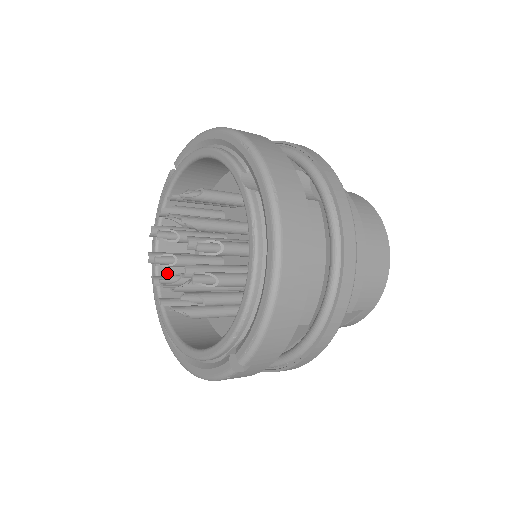
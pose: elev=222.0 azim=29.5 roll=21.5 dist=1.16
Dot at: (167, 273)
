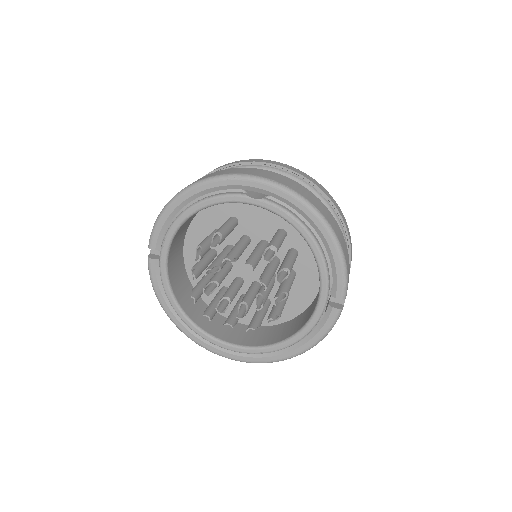
Dot at: (208, 327)
